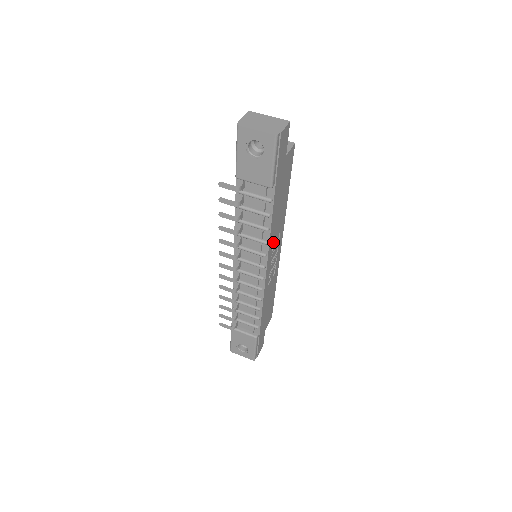
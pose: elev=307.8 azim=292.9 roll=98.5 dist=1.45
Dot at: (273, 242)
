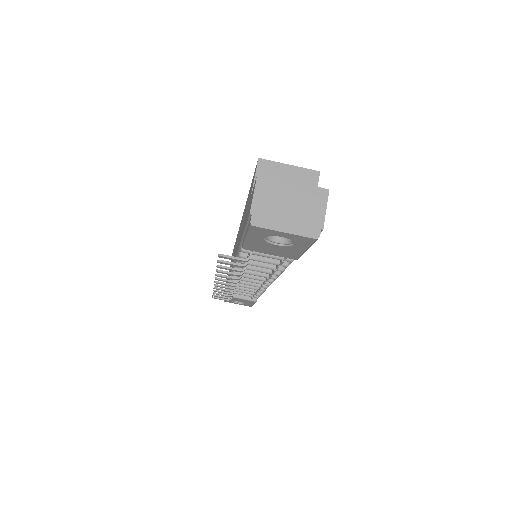
Dot at: occluded
